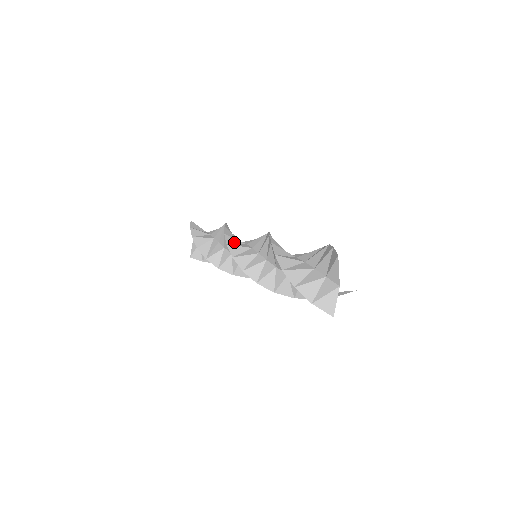
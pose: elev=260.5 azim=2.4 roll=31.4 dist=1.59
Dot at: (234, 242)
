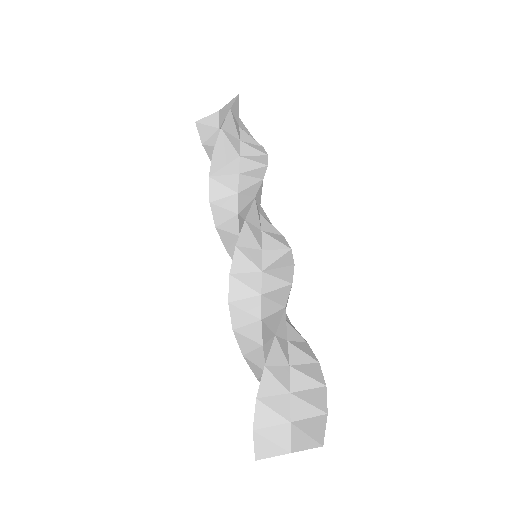
Dot at: (254, 220)
